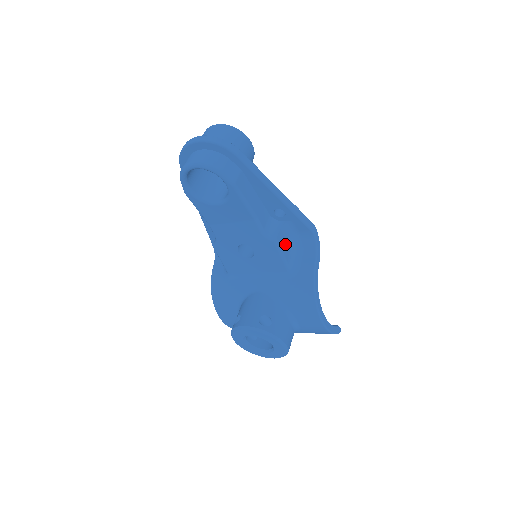
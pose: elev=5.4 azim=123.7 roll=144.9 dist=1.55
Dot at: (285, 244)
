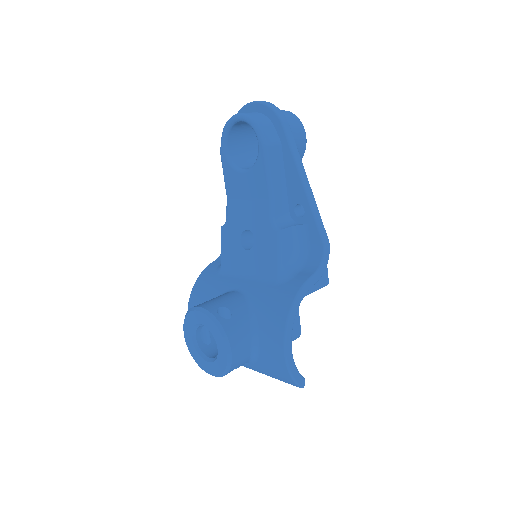
Dot at: (289, 246)
